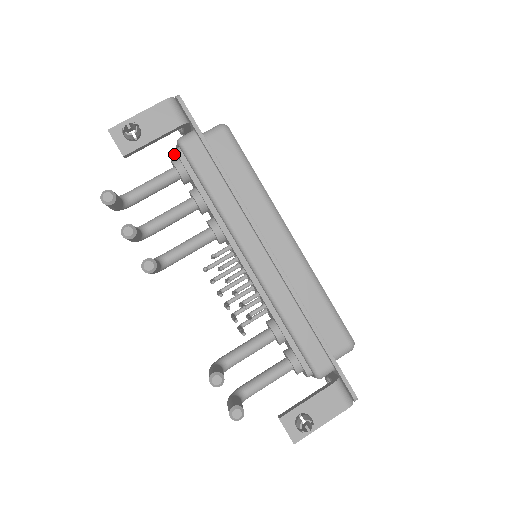
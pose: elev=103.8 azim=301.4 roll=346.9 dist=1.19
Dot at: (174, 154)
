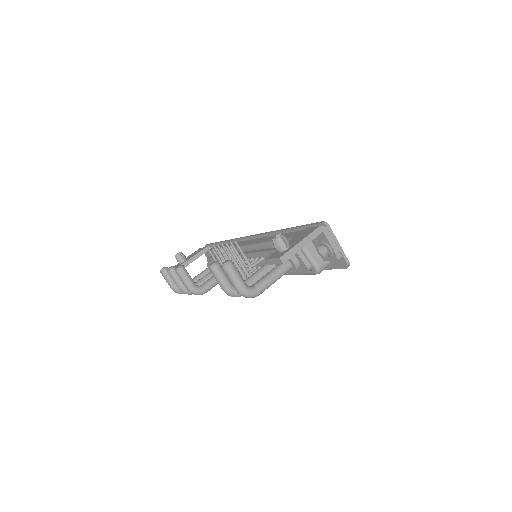
Dot at: occluded
